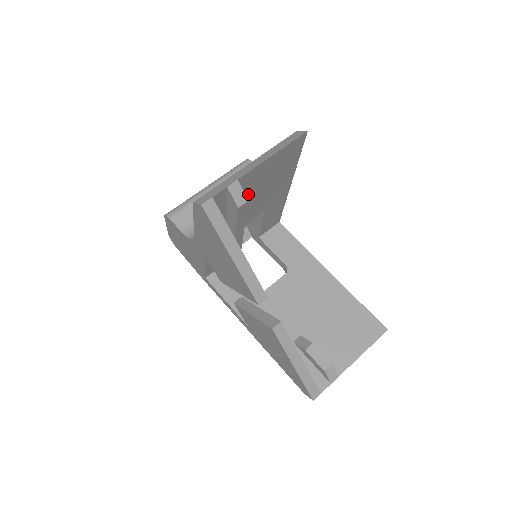
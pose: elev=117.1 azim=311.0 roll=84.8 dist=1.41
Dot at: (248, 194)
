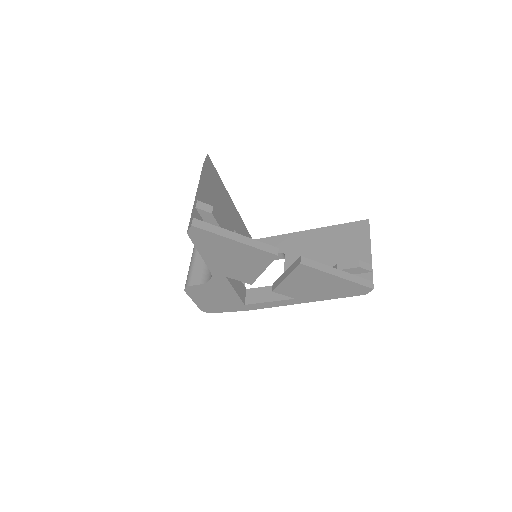
Dot at: occluded
